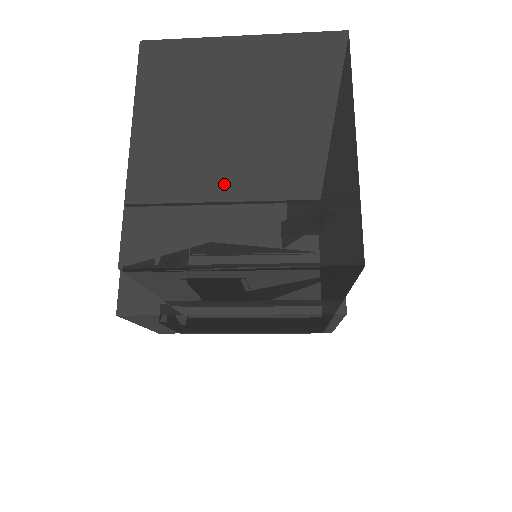
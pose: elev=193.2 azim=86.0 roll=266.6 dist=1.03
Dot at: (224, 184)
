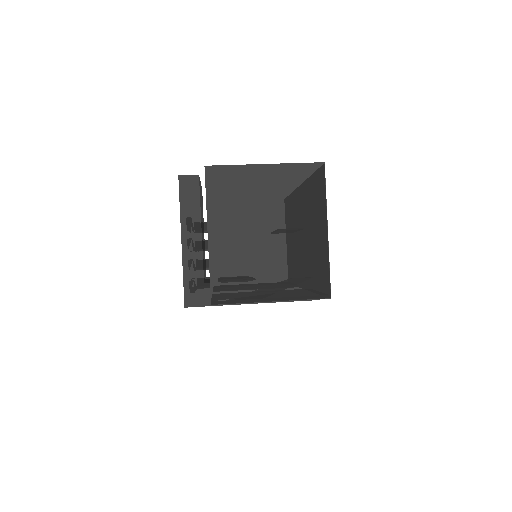
Dot at: (261, 258)
